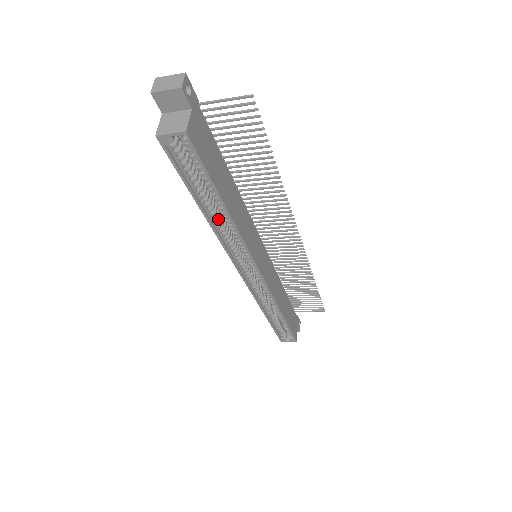
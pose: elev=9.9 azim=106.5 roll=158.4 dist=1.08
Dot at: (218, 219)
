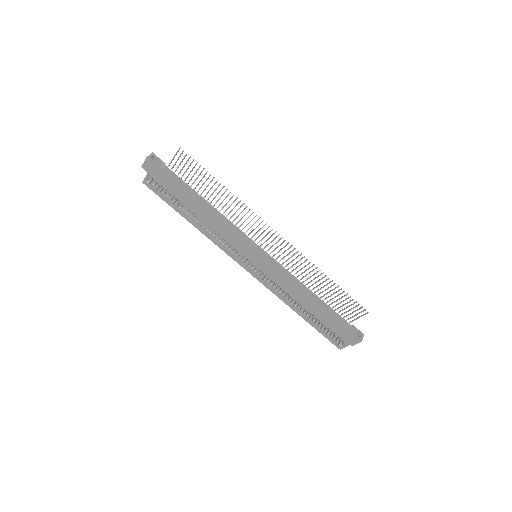
Dot at: (203, 226)
